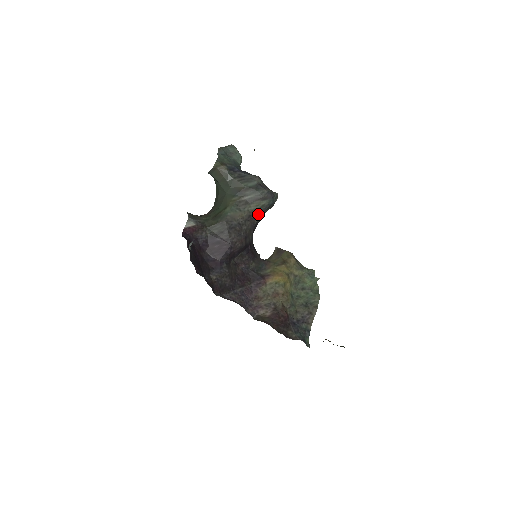
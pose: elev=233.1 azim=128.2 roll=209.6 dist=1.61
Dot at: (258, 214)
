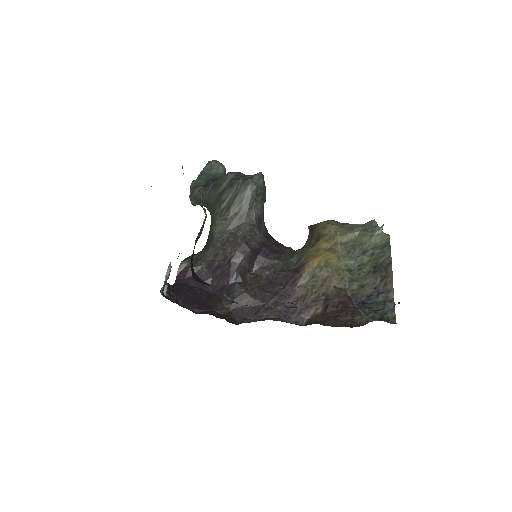
Dot at: (250, 209)
